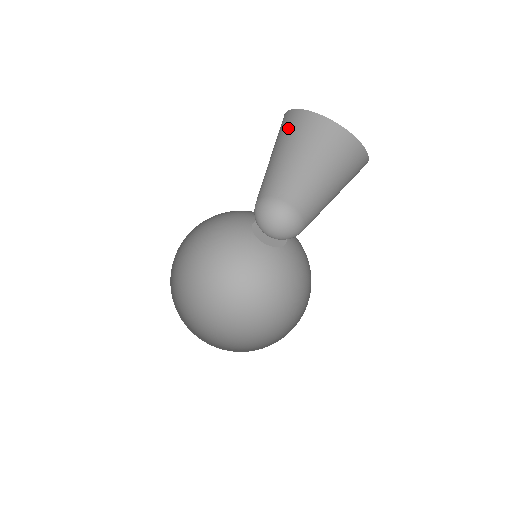
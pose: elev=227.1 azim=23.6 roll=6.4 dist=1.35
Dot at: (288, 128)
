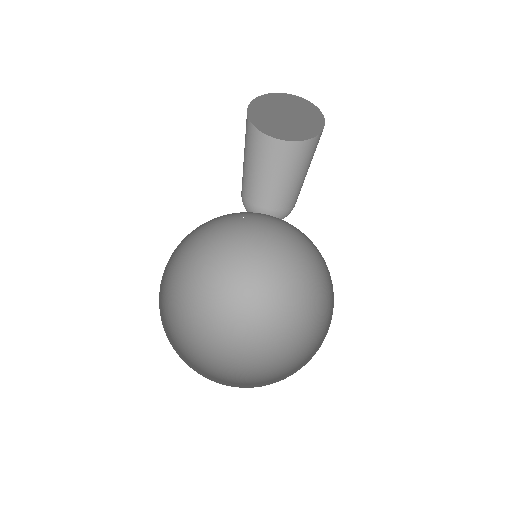
Dot at: (268, 150)
